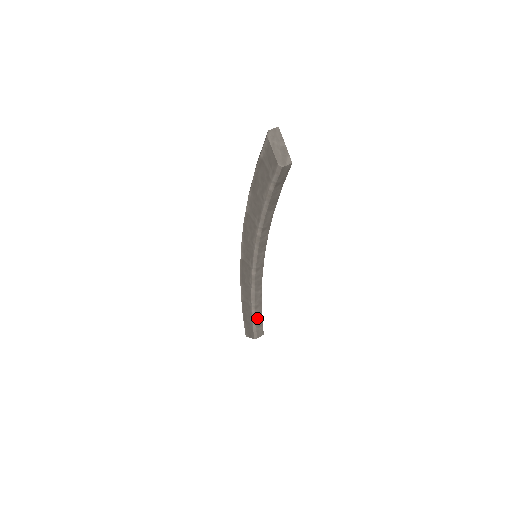
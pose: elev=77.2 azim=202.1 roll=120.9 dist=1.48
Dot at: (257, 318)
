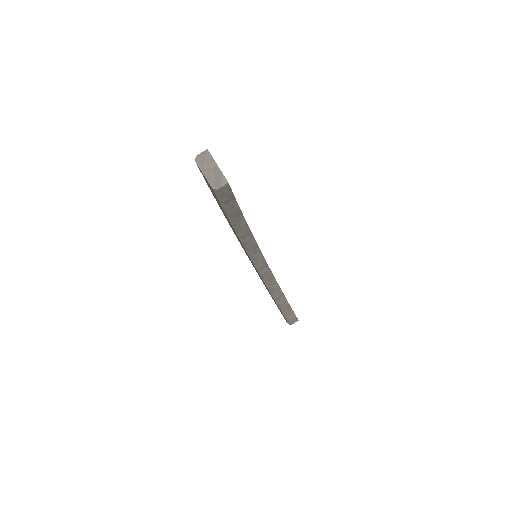
Dot at: (284, 307)
